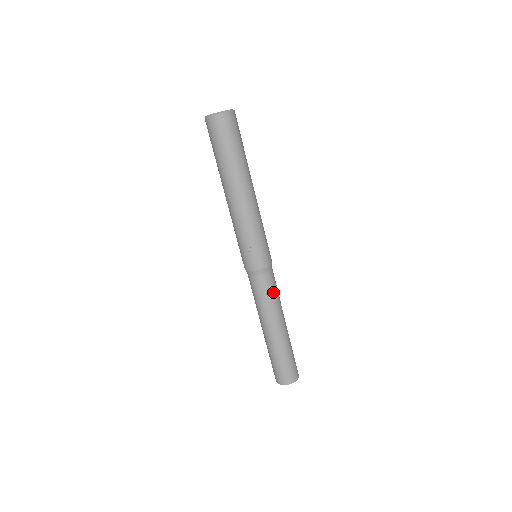
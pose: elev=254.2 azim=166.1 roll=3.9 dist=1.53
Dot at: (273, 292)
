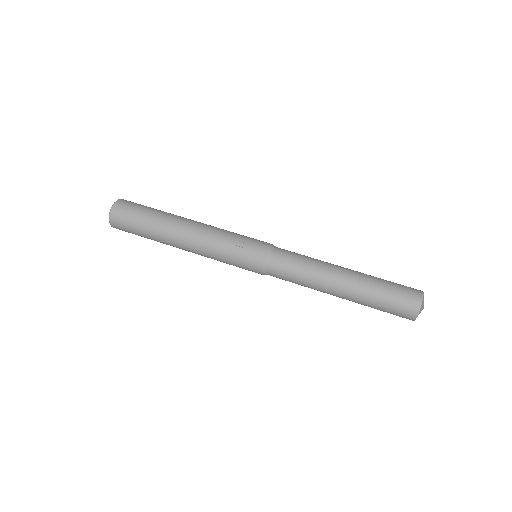
Dot at: (301, 255)
